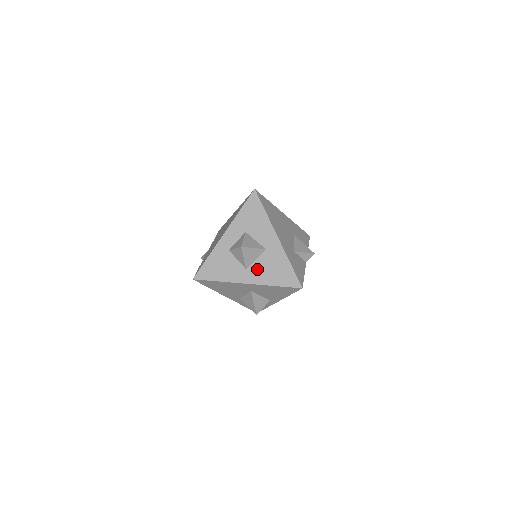
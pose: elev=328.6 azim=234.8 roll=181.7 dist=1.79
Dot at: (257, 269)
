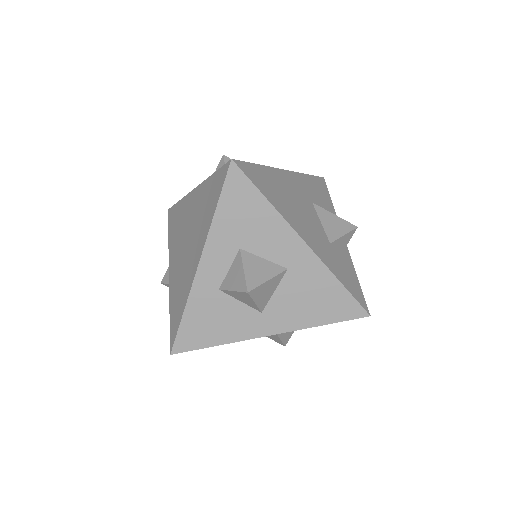
Dot at: (281, 307)
